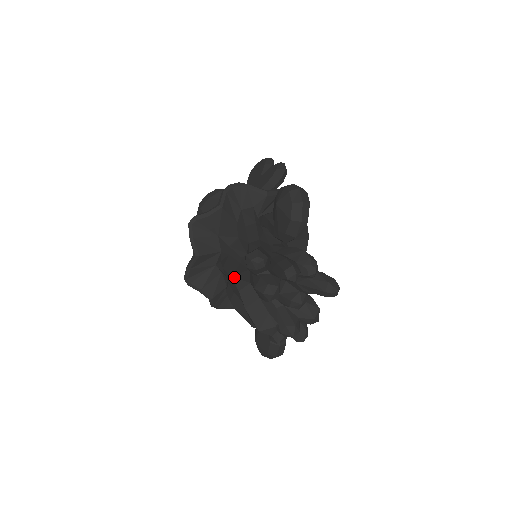
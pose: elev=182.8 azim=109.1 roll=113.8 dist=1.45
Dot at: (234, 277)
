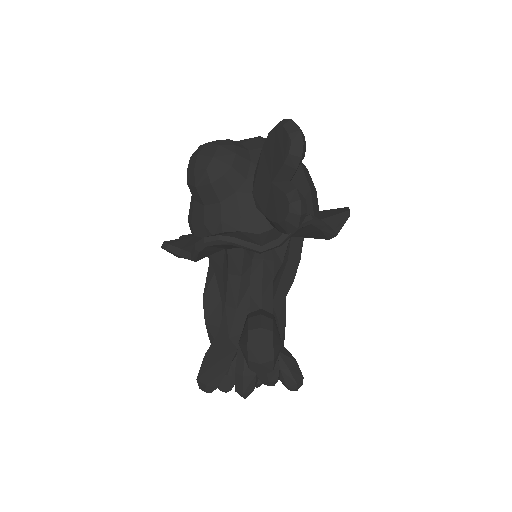
Dot at: (207, 327)
